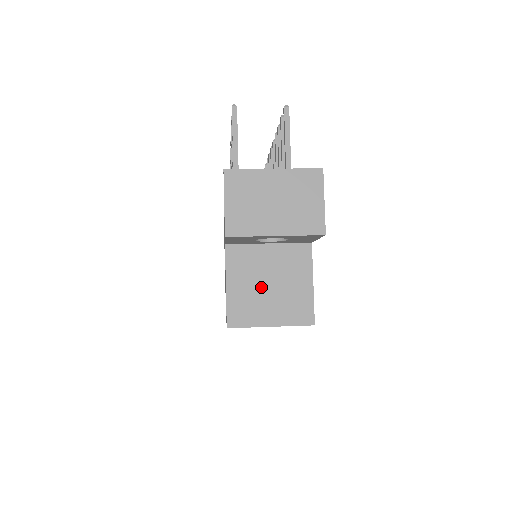
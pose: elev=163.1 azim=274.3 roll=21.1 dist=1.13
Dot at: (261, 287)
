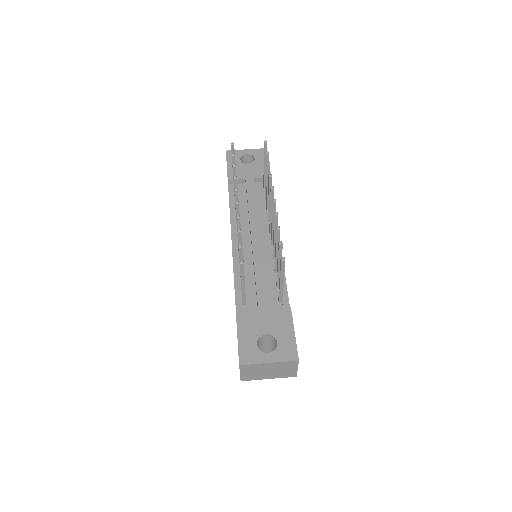
Dot at: occluded
